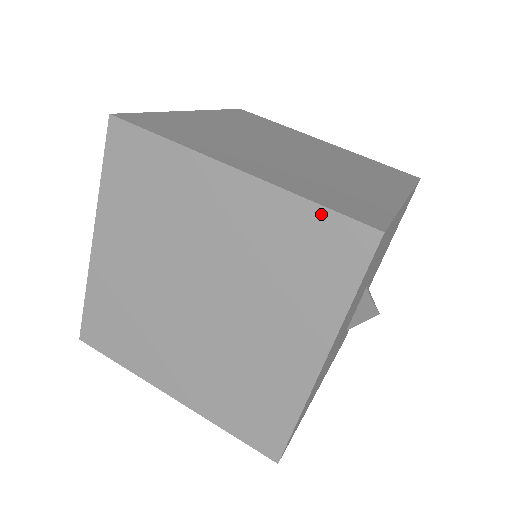
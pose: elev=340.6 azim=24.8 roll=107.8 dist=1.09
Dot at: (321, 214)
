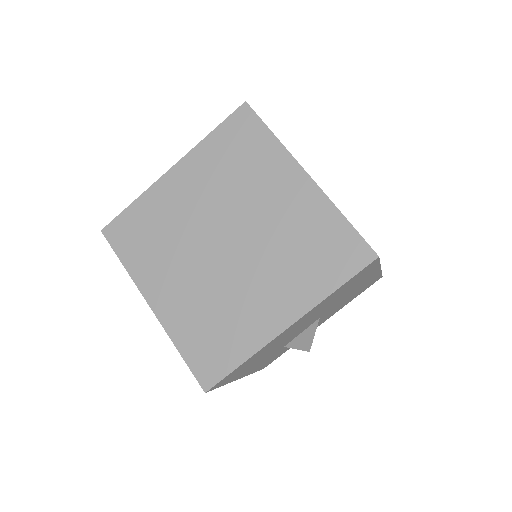
Dot at: (347, 228)
